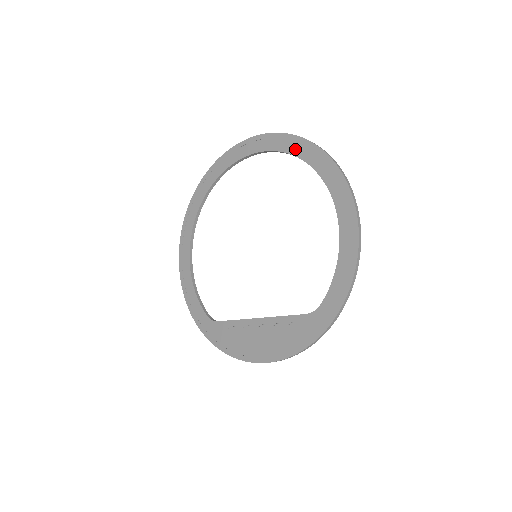
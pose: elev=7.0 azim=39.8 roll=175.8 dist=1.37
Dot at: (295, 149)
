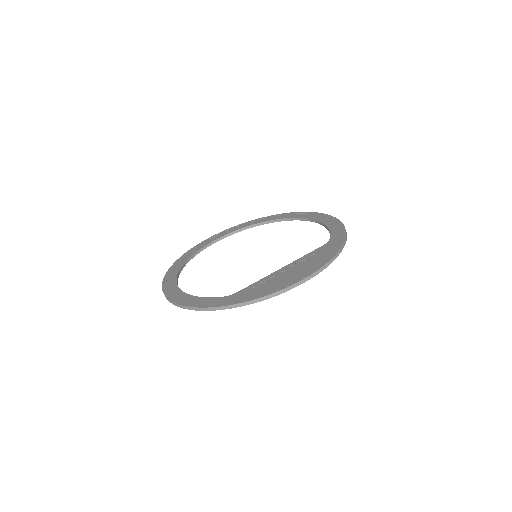
Dot at: (259, 221)
